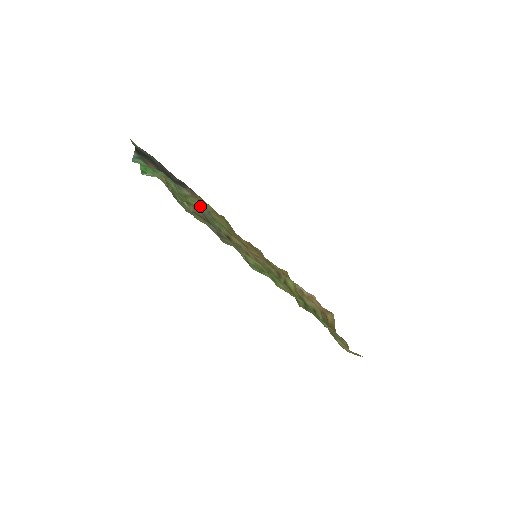
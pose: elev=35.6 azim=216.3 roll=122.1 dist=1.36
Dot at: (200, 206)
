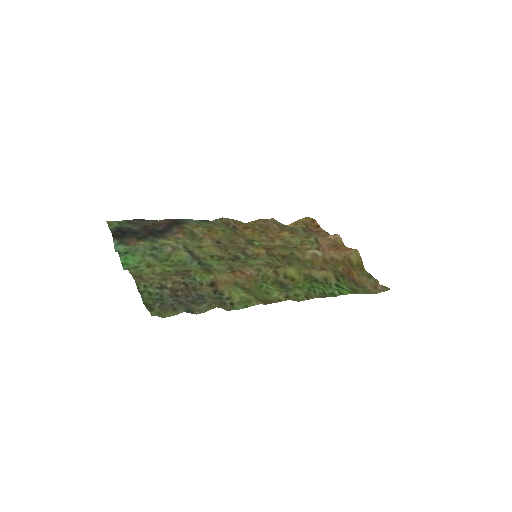
Dot at: (183, 257)
